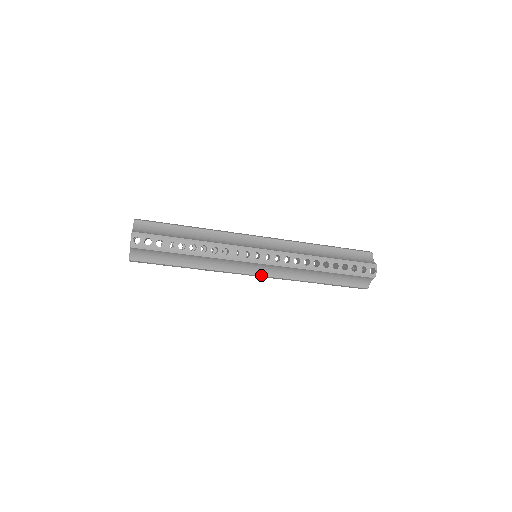
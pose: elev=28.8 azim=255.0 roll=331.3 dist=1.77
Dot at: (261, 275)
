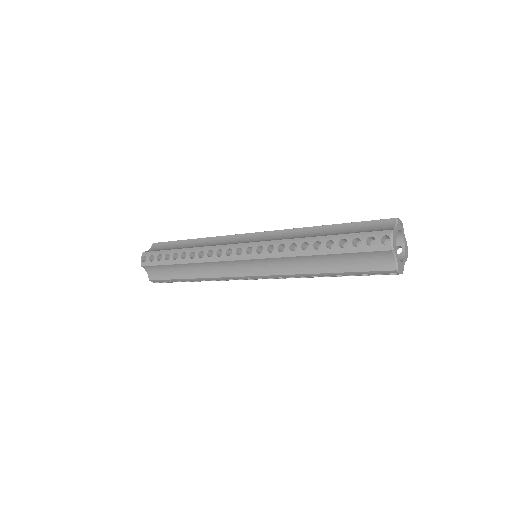
Dot at: (256, 275)
